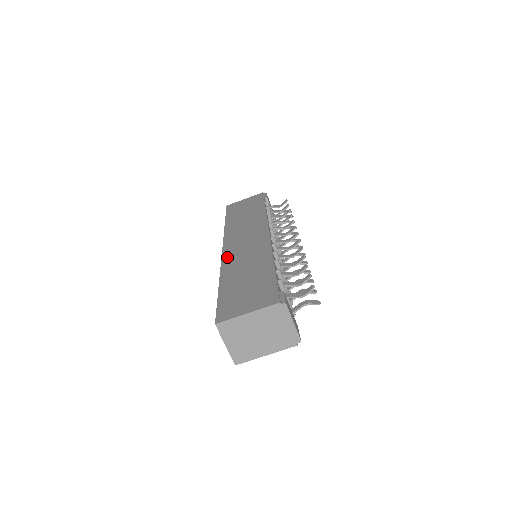
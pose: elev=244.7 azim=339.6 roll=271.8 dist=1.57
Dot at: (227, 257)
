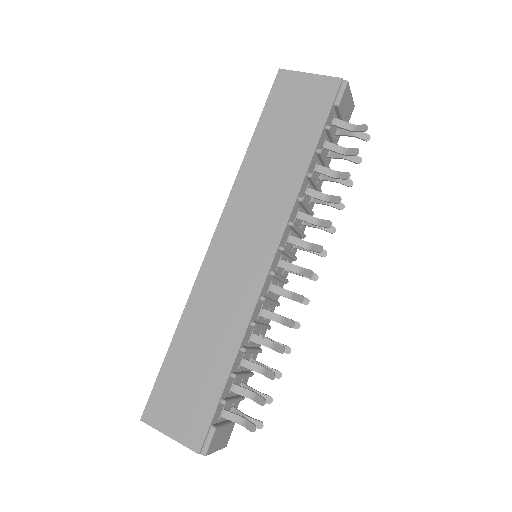
Dot at: (205, 275)
